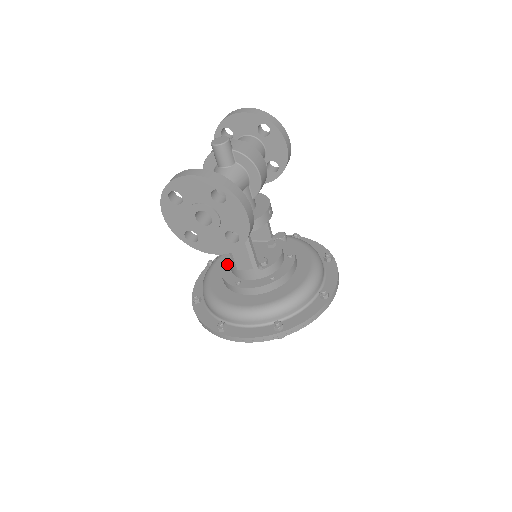
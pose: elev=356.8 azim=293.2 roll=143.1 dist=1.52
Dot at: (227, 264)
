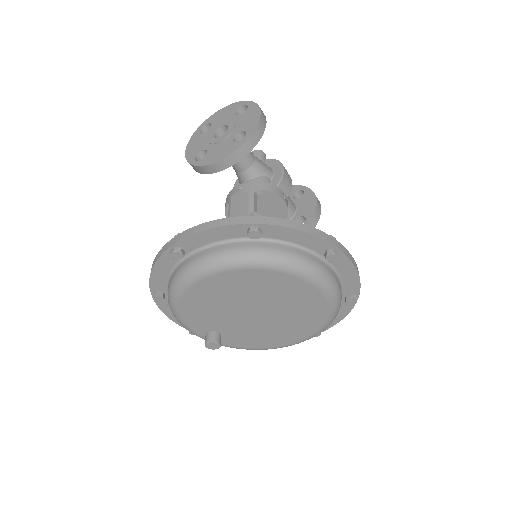
Dot at: occluded
